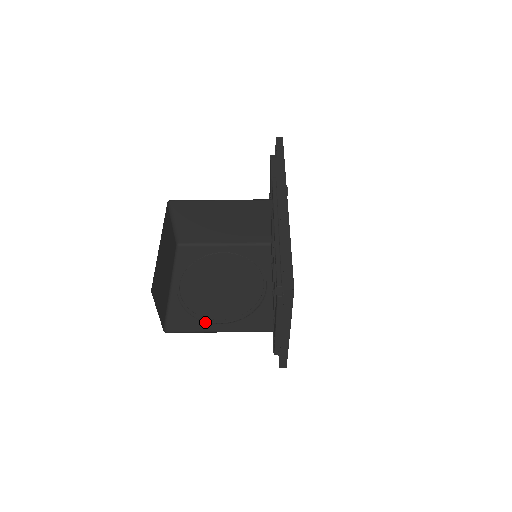
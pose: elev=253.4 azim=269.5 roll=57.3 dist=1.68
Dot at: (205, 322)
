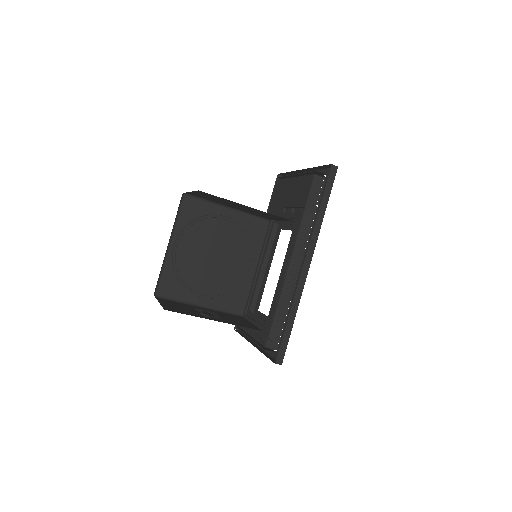
Dot at: (191, 293)
